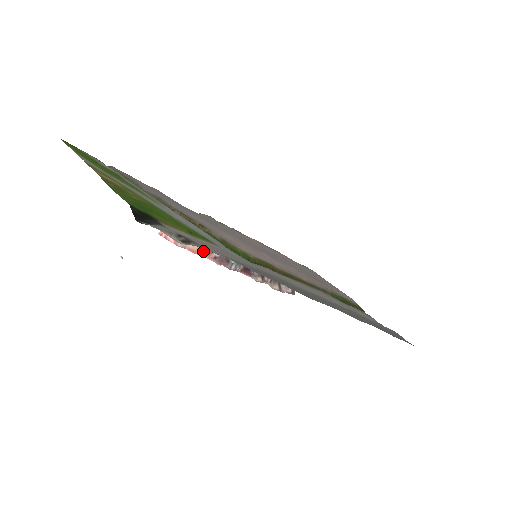
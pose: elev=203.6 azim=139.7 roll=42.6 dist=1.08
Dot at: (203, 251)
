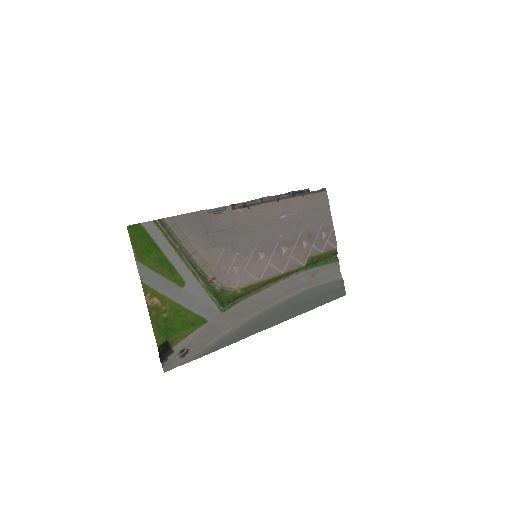
Dot at: occluded
